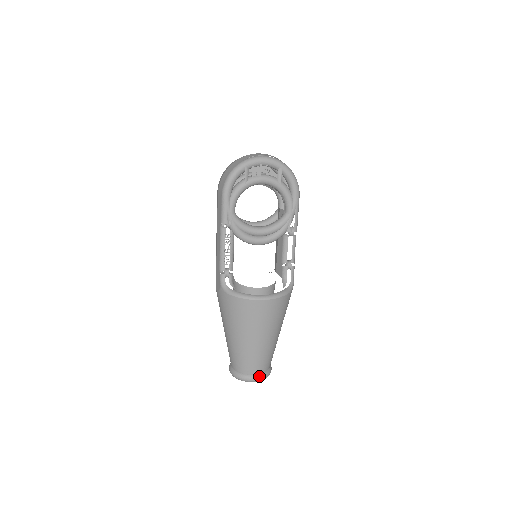
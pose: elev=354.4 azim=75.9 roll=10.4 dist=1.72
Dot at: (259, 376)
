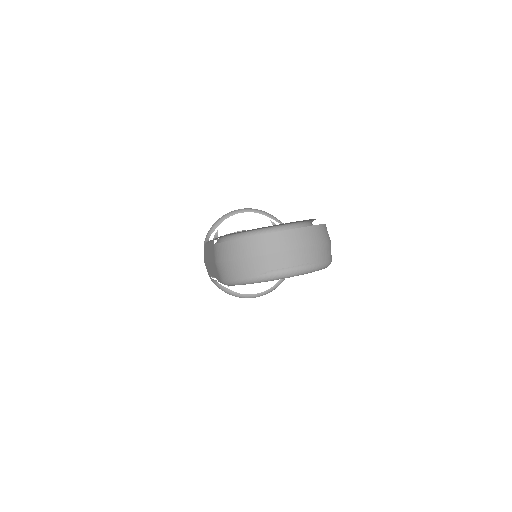
Dot at: occluded
